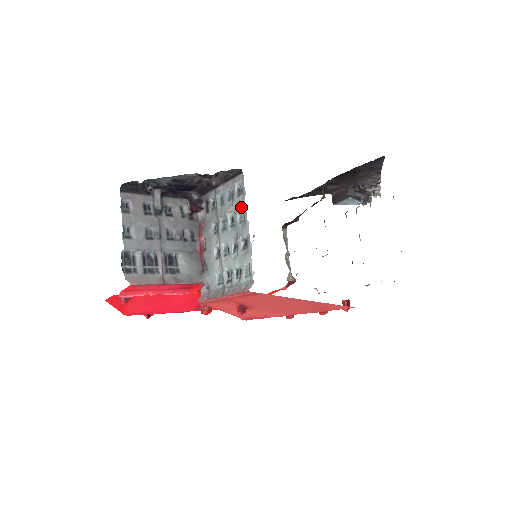
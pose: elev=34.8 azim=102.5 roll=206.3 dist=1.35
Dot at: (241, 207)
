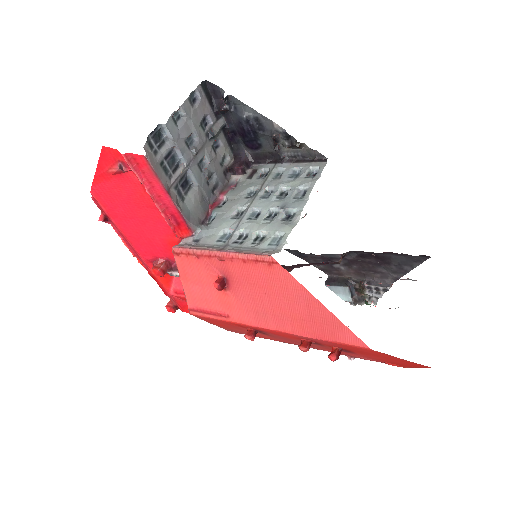
Dot at: (306, 186)
